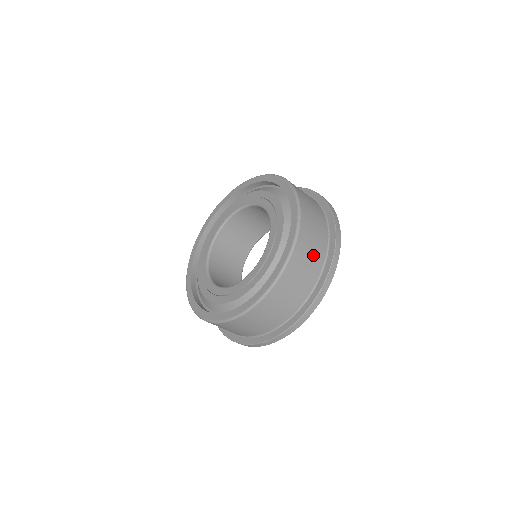
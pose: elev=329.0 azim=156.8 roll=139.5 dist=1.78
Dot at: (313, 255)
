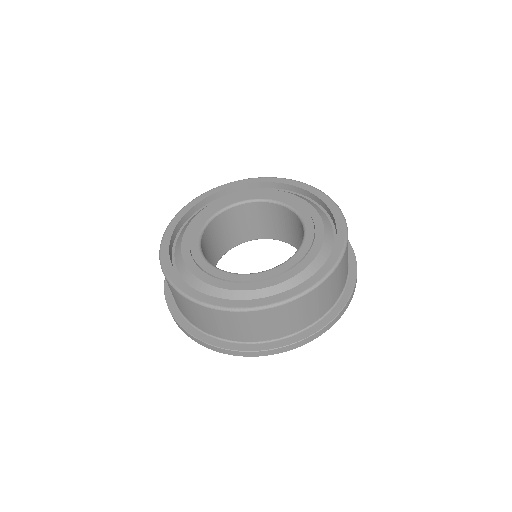
Dot at: occluded
